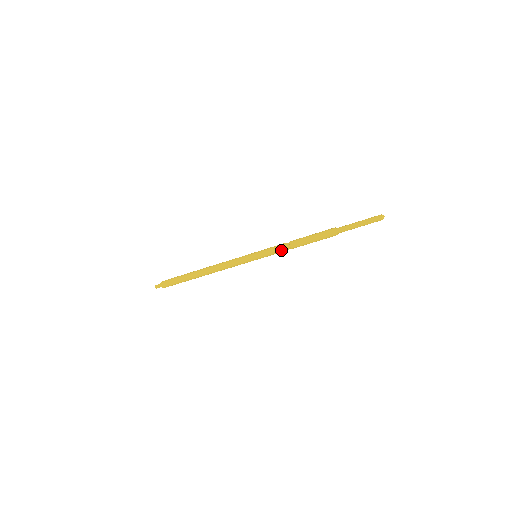
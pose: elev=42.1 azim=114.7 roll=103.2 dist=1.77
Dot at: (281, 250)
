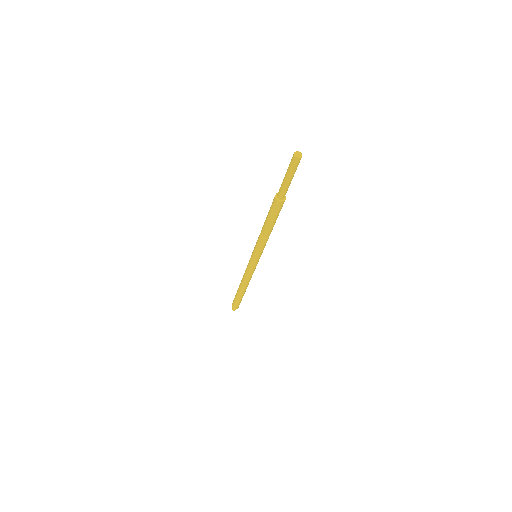
Dot at: (259, 241)
